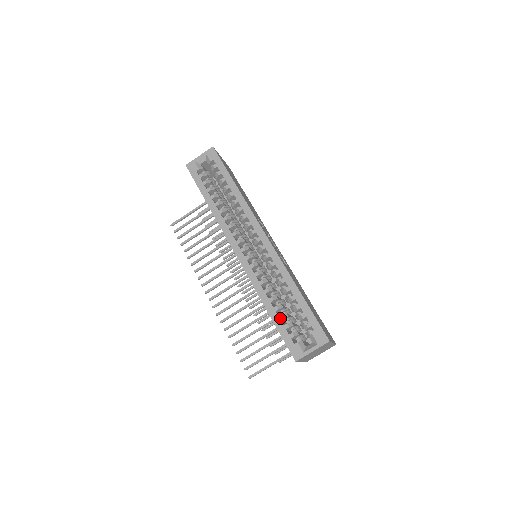
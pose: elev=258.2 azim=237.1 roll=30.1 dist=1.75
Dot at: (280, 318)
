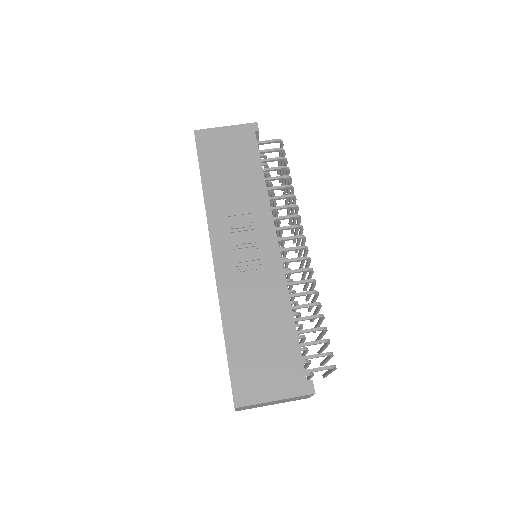
Dot at: occluded
